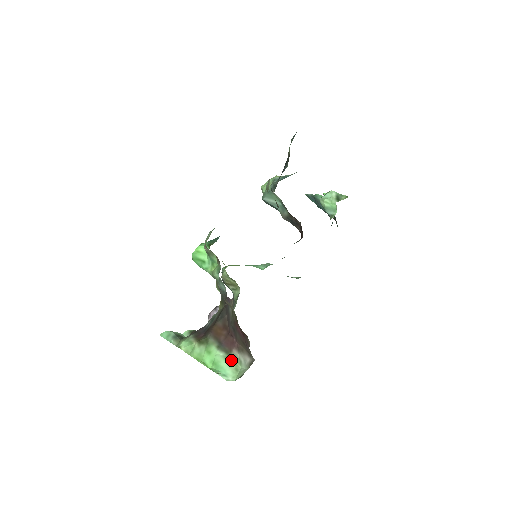
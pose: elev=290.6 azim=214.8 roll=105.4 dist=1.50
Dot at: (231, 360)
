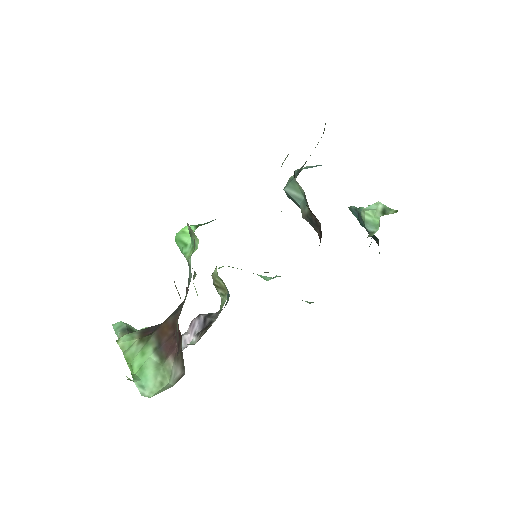
Dot at: (161, 369)
